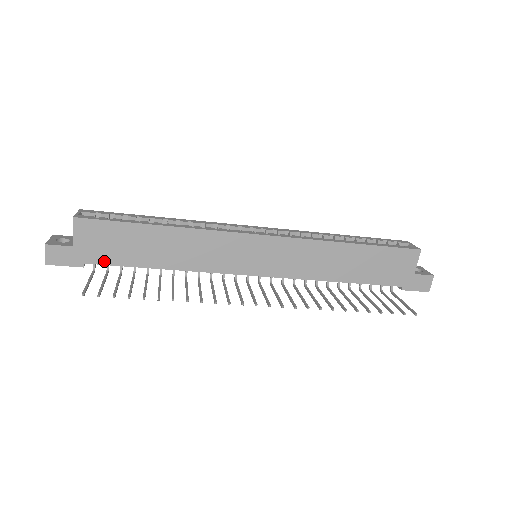
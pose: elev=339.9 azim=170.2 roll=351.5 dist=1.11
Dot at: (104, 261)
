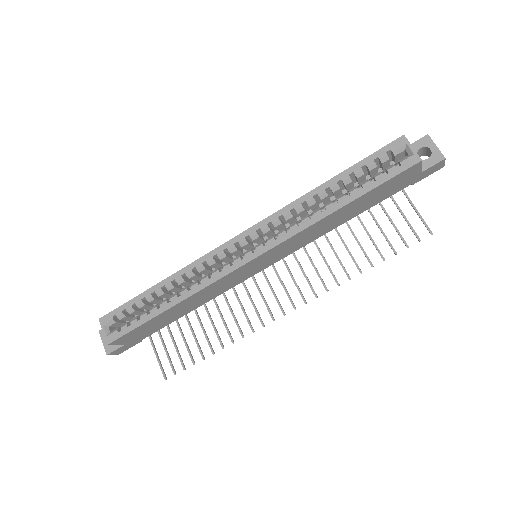
Dot at: (151, 333)
